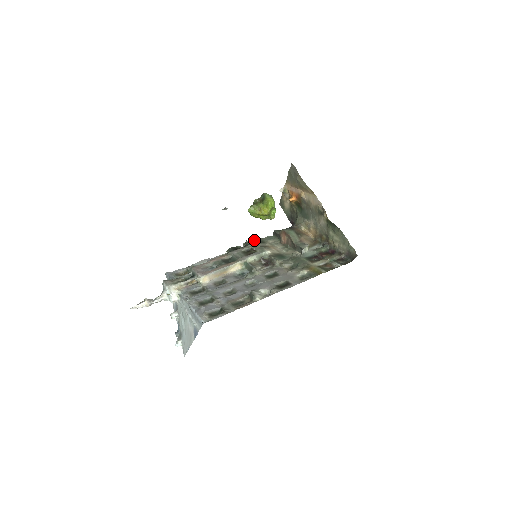
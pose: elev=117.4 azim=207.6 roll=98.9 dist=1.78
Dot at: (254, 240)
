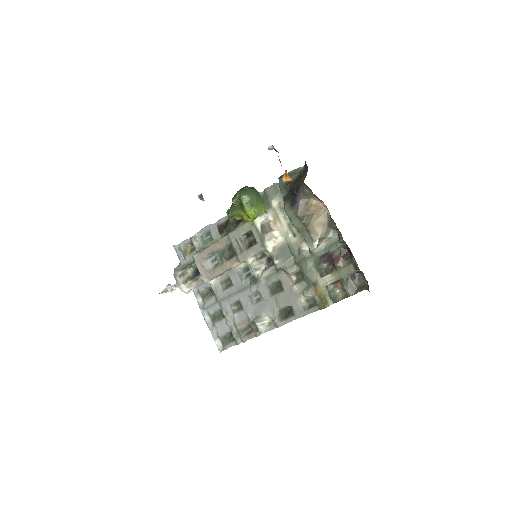
Dot at: occluded
